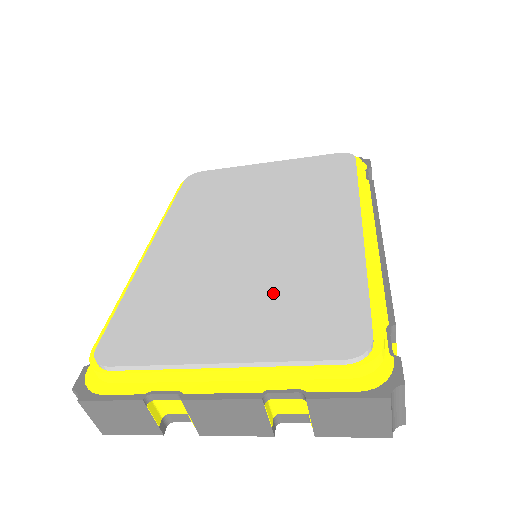
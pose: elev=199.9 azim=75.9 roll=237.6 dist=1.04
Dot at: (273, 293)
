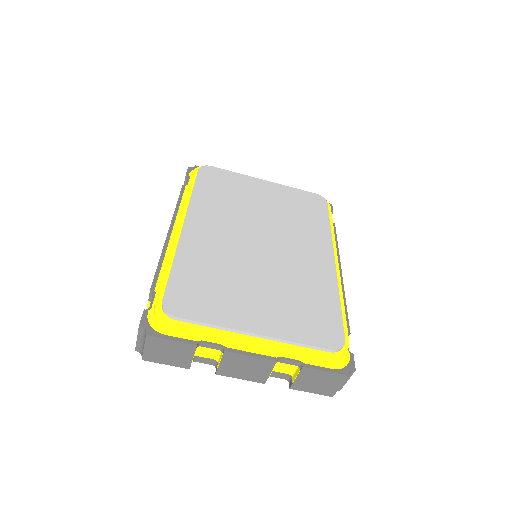
Dot at: (284, 294)
